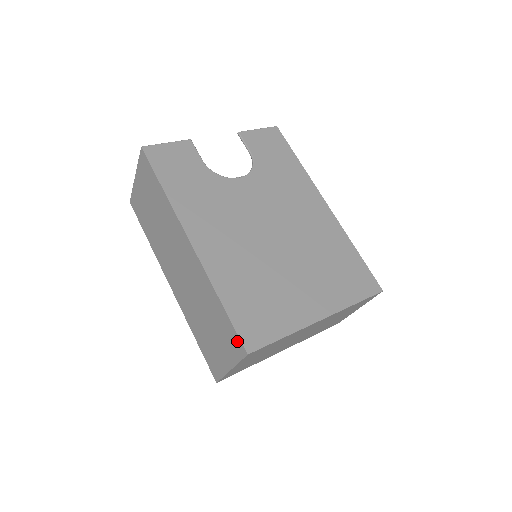
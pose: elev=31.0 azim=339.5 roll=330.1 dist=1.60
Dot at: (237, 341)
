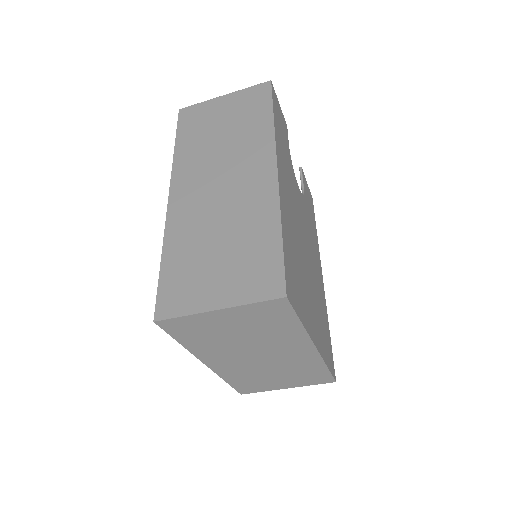
Dot at: (276, 278)
